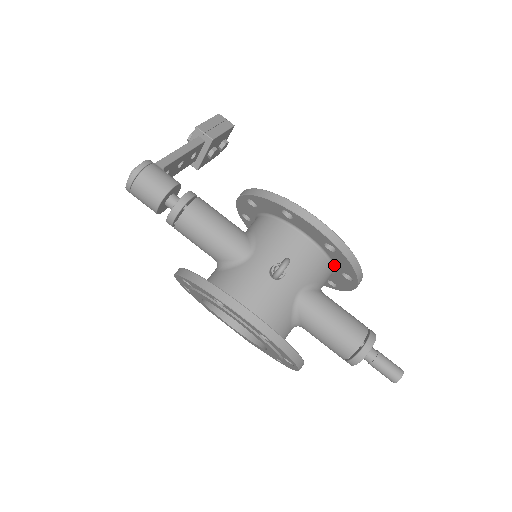
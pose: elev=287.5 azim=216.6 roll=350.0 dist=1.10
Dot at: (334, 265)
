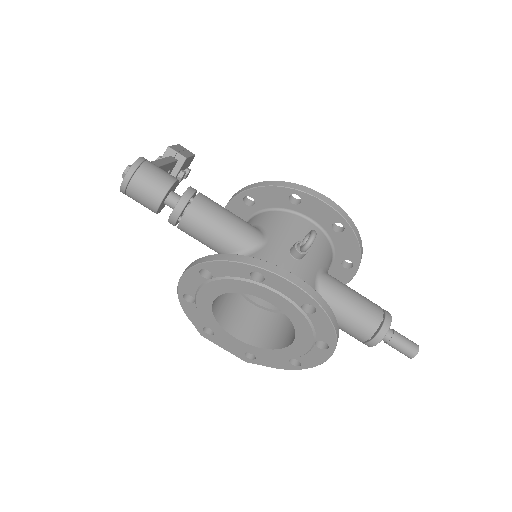
Dot at: (335, 253)
